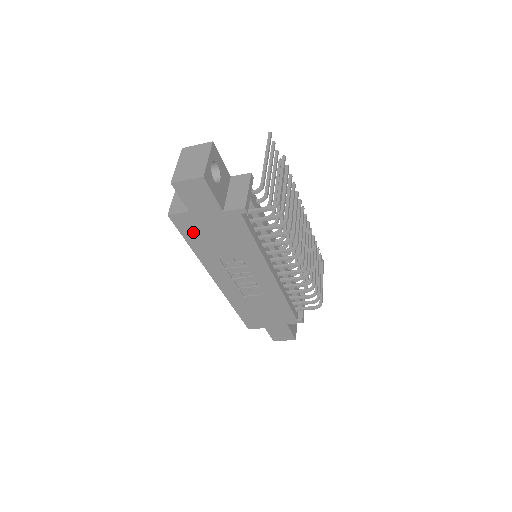
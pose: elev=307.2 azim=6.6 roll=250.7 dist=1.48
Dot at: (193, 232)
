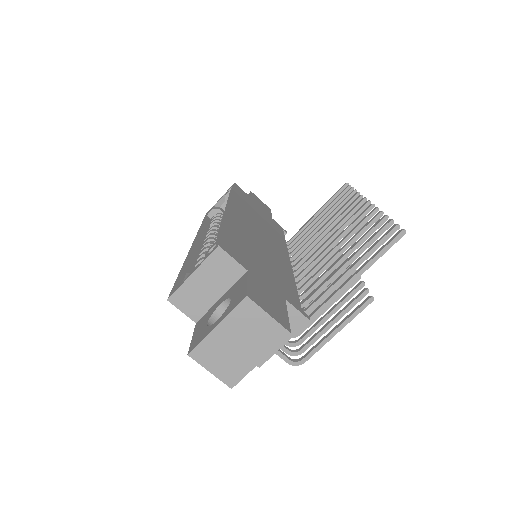
Dot at: occluded
